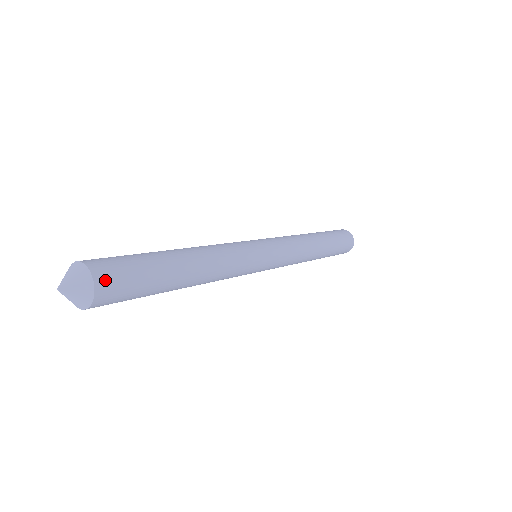
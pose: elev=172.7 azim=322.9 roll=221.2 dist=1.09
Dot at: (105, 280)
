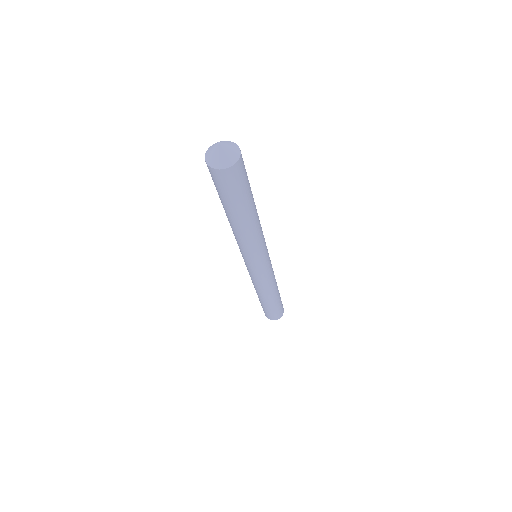
Dot at: occluded
